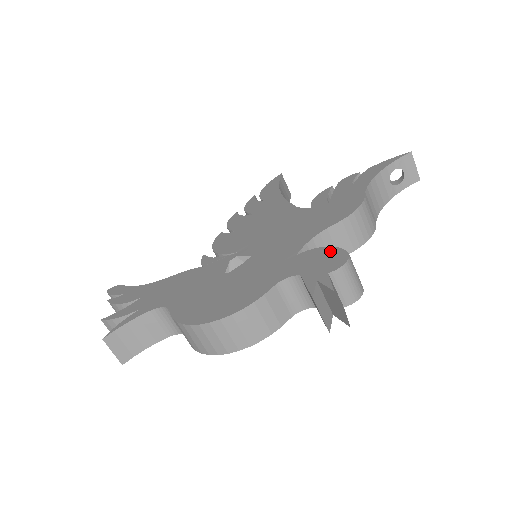
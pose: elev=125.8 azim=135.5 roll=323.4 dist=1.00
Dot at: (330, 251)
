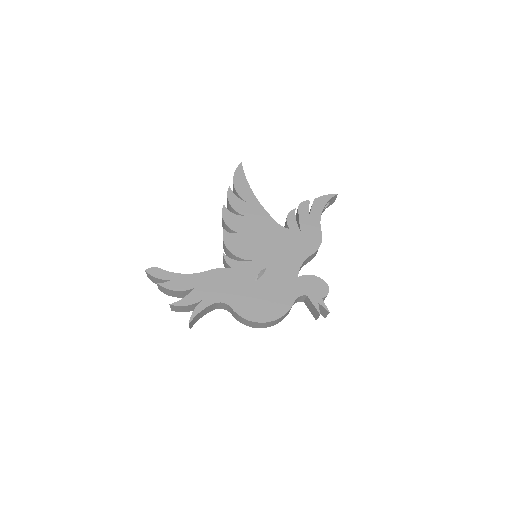
Dot at: (318, 280)
